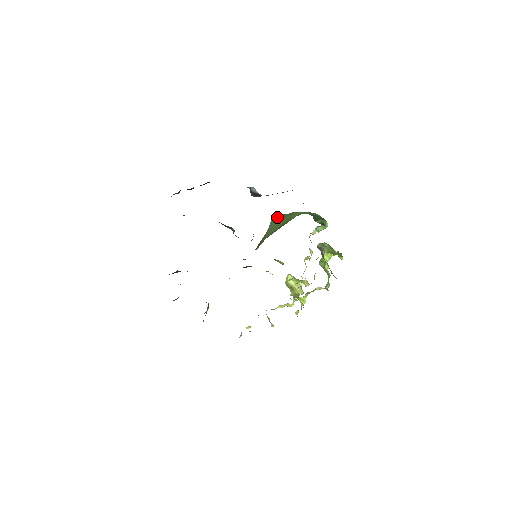
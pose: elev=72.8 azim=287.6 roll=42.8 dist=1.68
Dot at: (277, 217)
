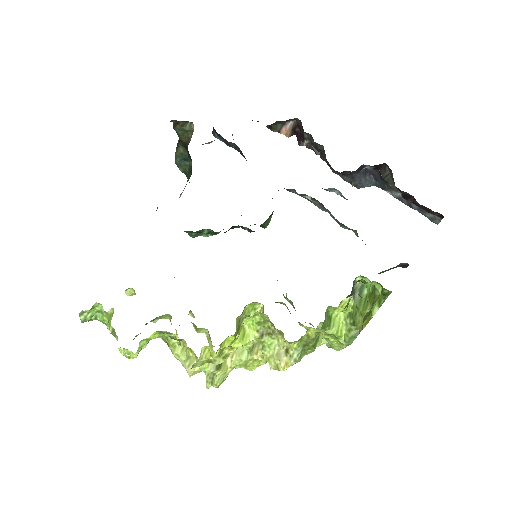
Dot at: occluded
